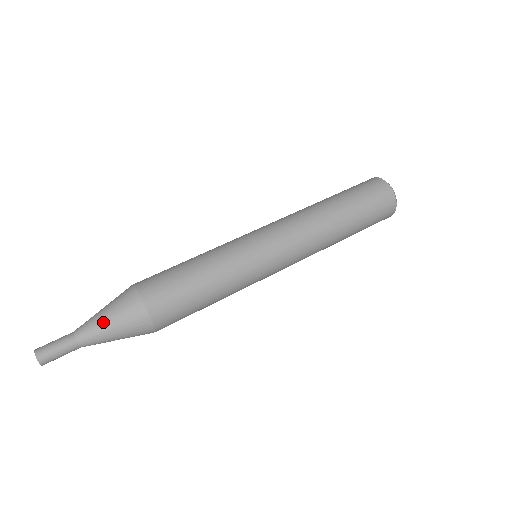
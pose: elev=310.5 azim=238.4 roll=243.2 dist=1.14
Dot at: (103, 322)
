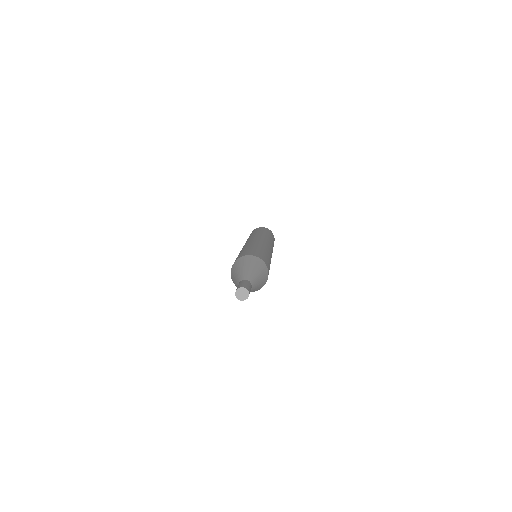
Dot at: (245, 269)
